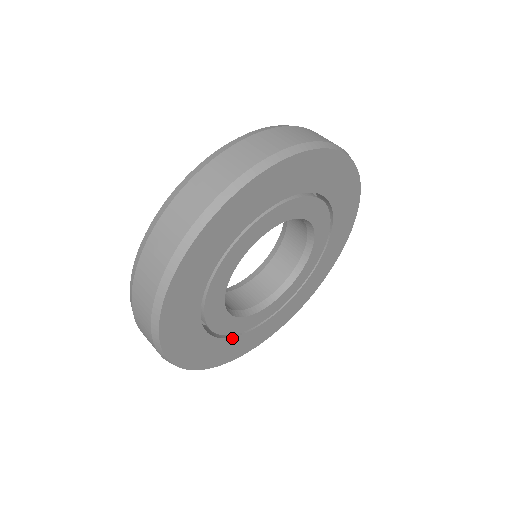
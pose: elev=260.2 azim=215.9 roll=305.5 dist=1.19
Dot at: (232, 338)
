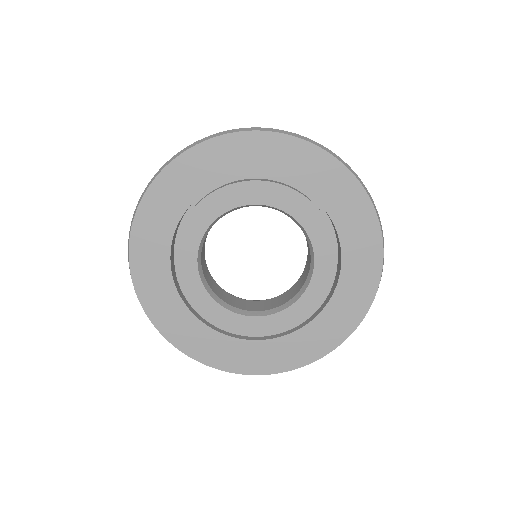
Dot at: (183, 304)
